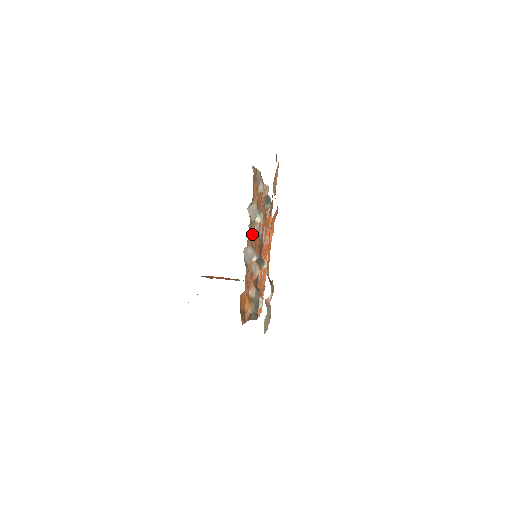
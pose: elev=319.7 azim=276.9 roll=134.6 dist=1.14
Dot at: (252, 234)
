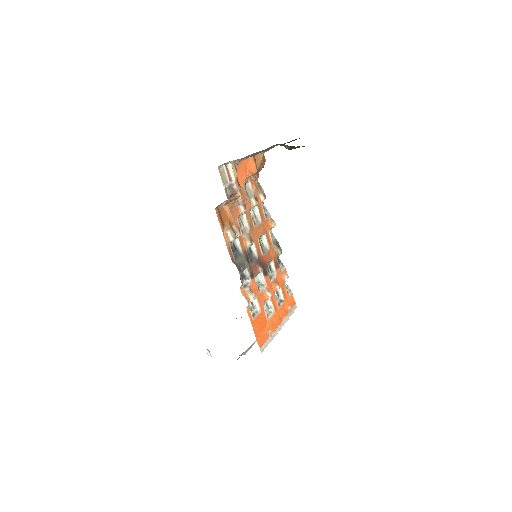
Dot at: (245, 198)
